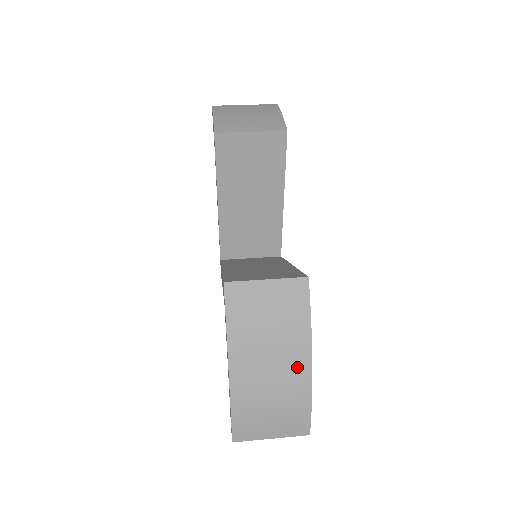
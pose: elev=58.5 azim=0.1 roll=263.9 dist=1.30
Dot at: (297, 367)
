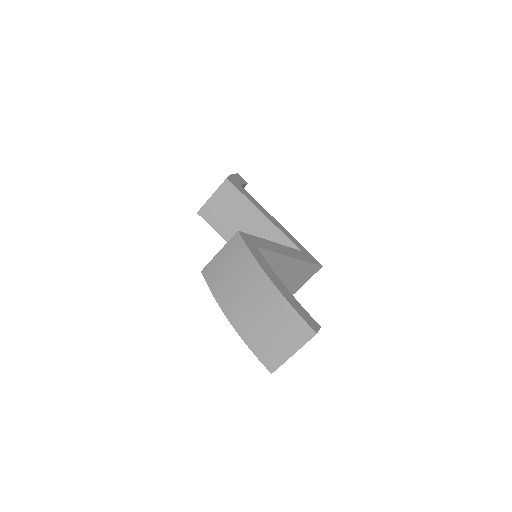
Dot at: (262, 287)
